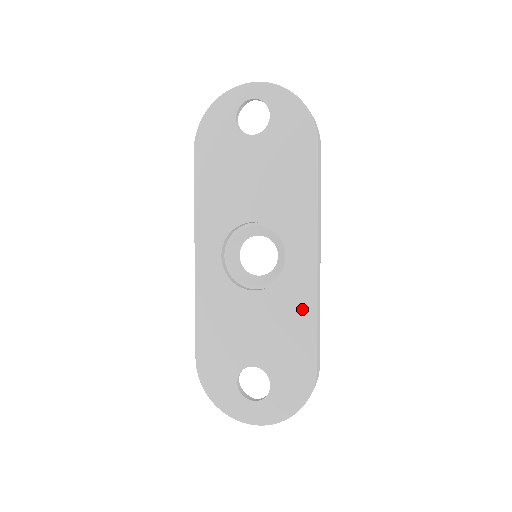
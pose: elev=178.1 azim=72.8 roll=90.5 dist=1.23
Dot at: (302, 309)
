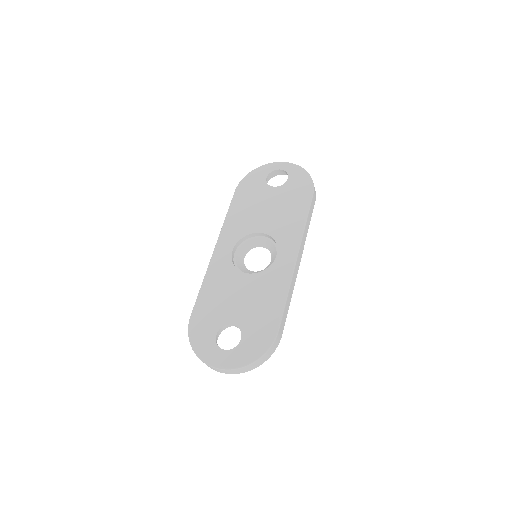
Dot at: (279, 288)
